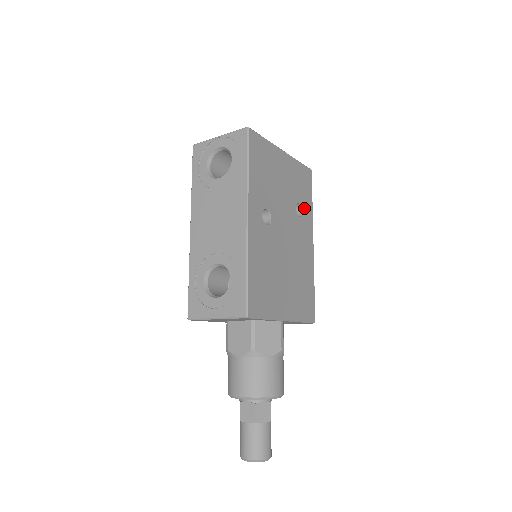
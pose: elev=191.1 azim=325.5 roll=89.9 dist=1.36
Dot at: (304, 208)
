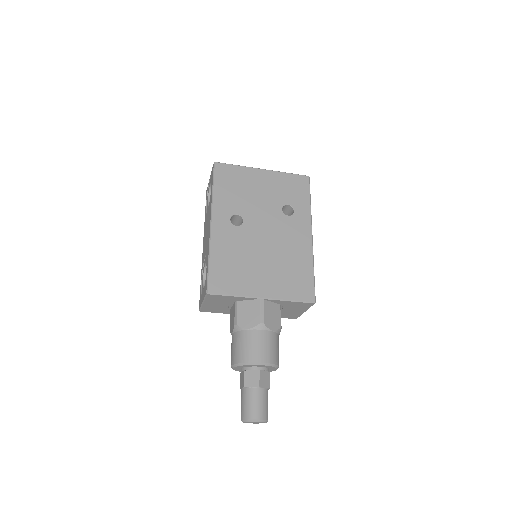
Dot at: (296, 208)
